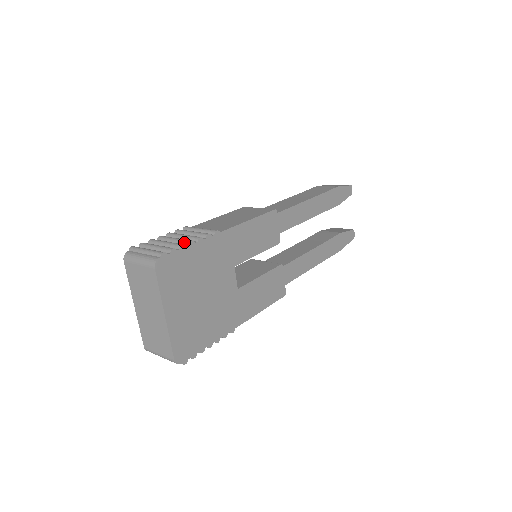
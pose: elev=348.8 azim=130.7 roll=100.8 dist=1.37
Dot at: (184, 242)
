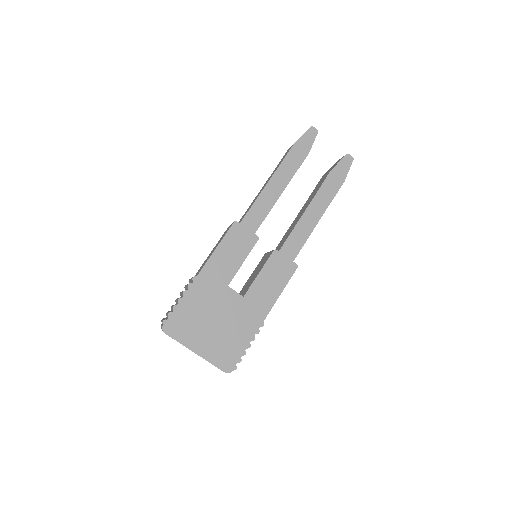
Dot at: (177, 301)
